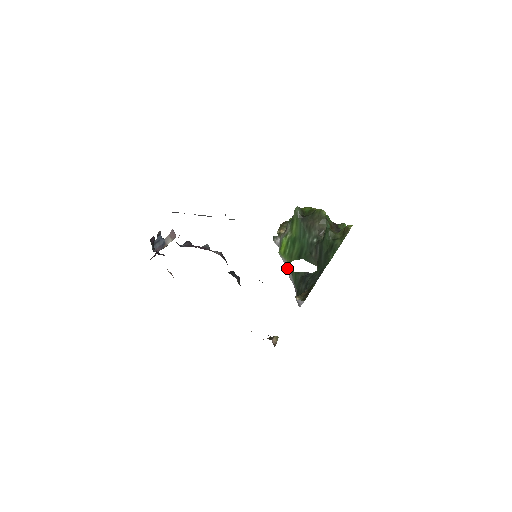
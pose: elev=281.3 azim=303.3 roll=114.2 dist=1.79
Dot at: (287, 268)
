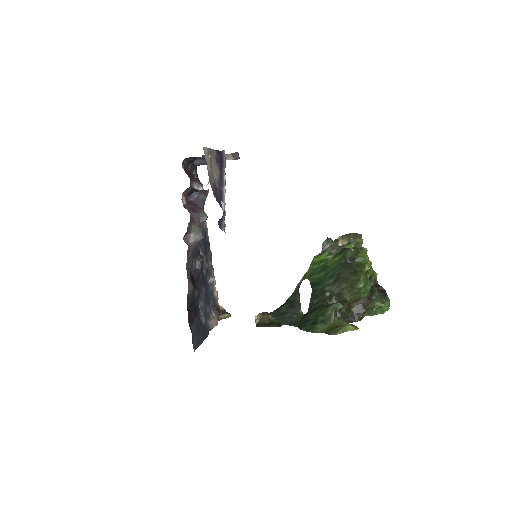
Dot at: (303, 277)
